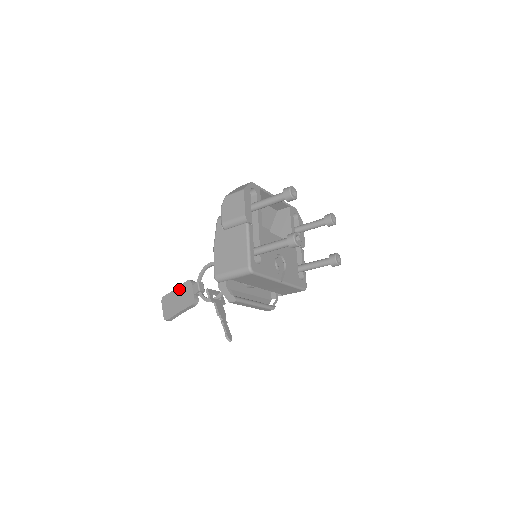
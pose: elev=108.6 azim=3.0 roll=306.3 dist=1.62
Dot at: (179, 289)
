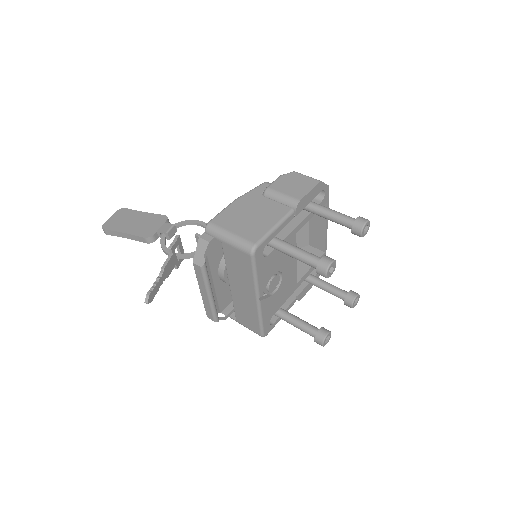
Dot at: (148, 215)
